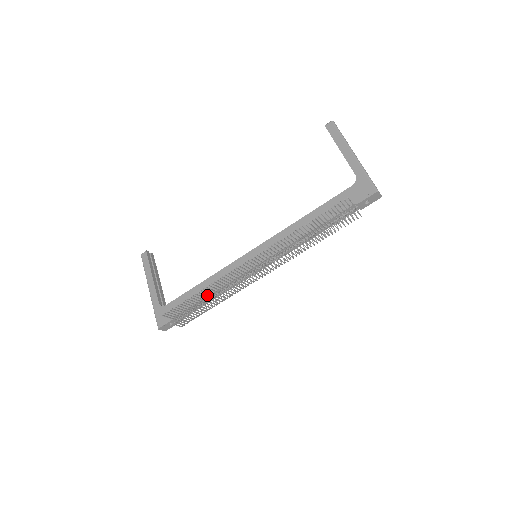
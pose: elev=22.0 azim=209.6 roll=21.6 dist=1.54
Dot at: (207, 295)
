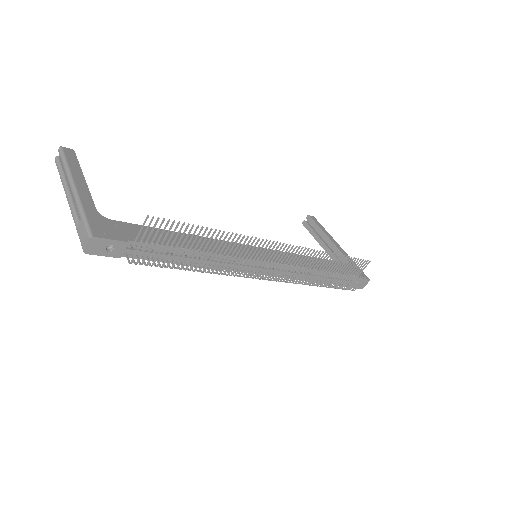
Dot at: occluded
